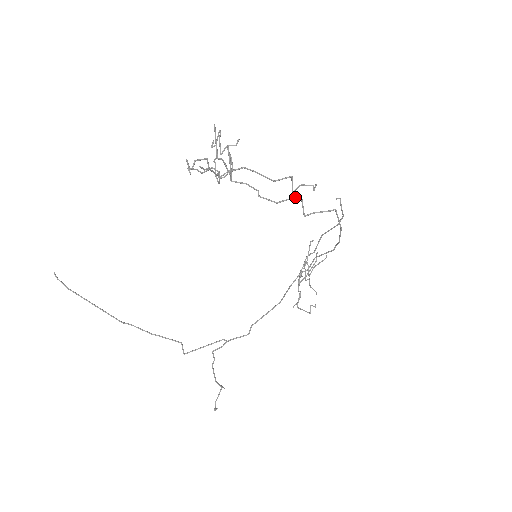
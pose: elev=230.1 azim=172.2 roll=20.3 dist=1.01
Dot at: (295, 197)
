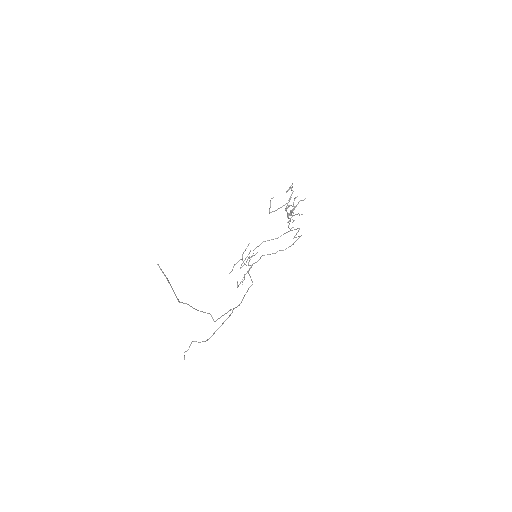
Dot at: occluded
